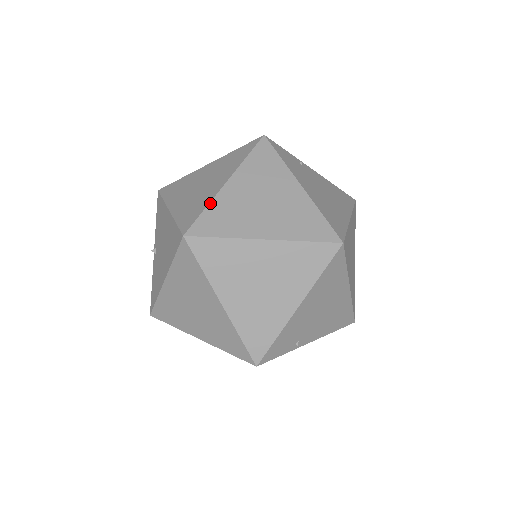
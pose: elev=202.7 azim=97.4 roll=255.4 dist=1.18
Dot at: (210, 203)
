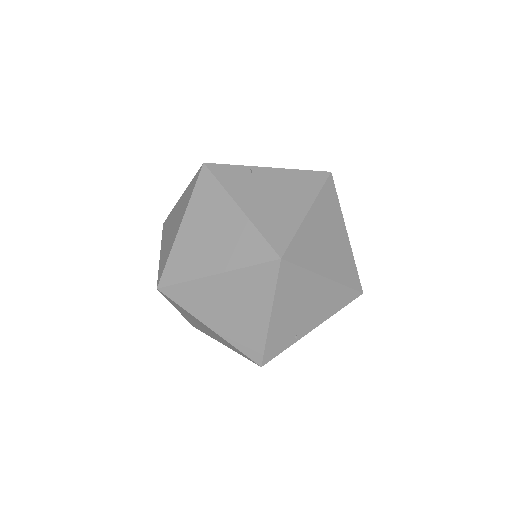
Dot at: (171, 251)
